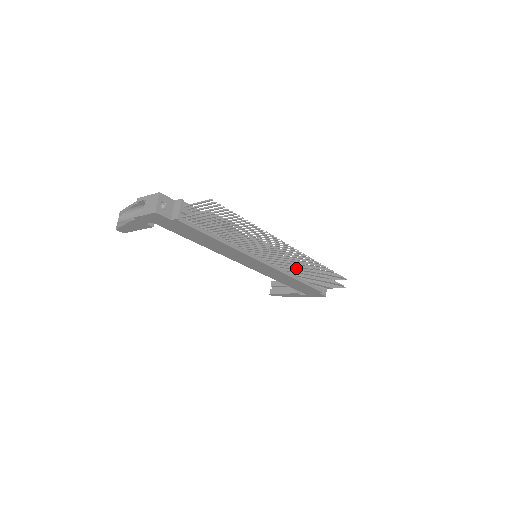
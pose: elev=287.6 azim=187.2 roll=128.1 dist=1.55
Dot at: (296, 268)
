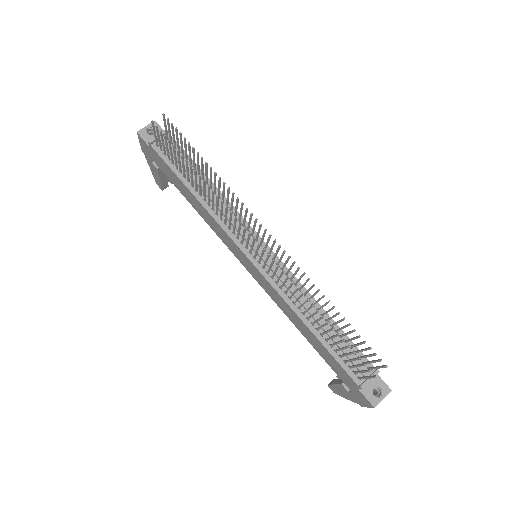
Dot at: (288, 287)
